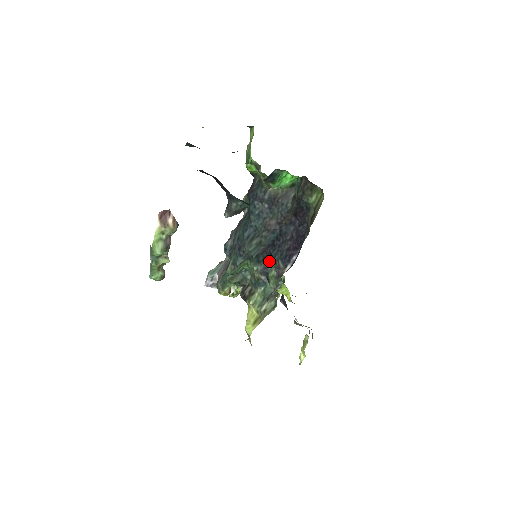
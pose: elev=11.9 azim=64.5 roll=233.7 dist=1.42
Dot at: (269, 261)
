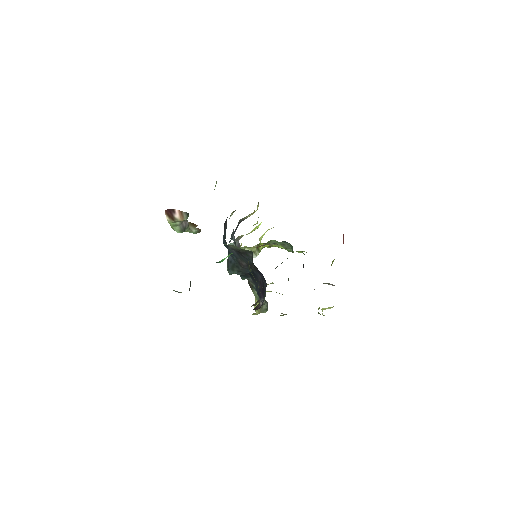
Dot at: occluded
